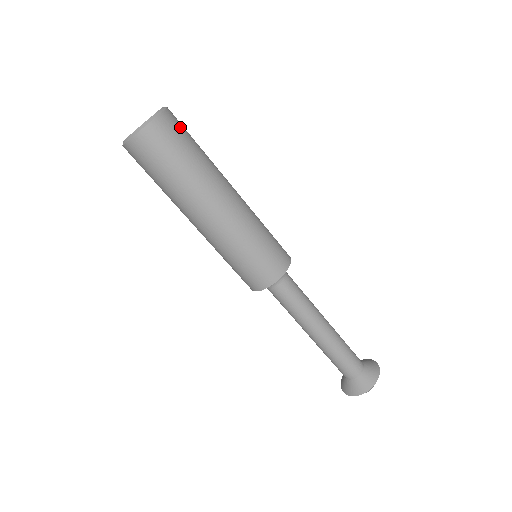
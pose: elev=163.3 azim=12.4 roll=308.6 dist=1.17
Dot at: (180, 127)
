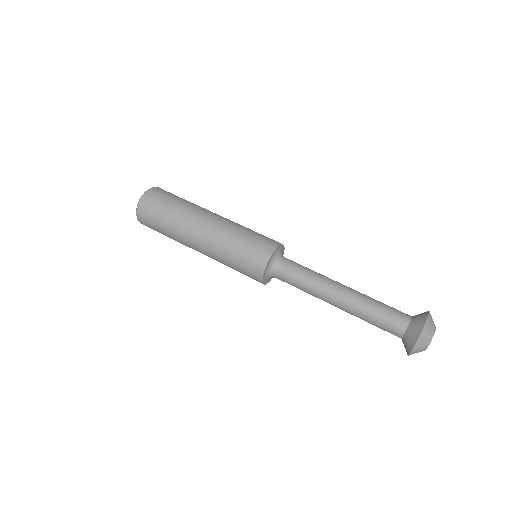
Dot at: (166, 192)
